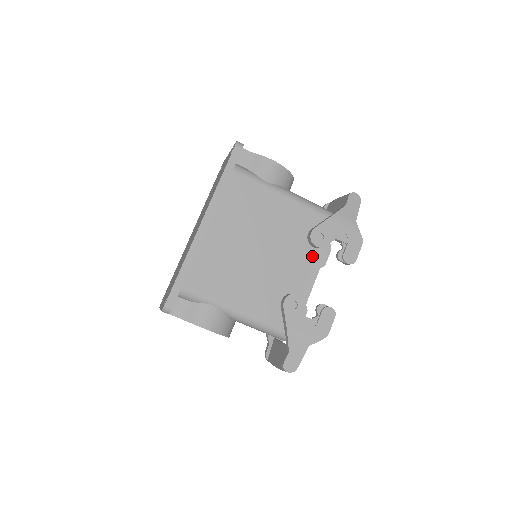
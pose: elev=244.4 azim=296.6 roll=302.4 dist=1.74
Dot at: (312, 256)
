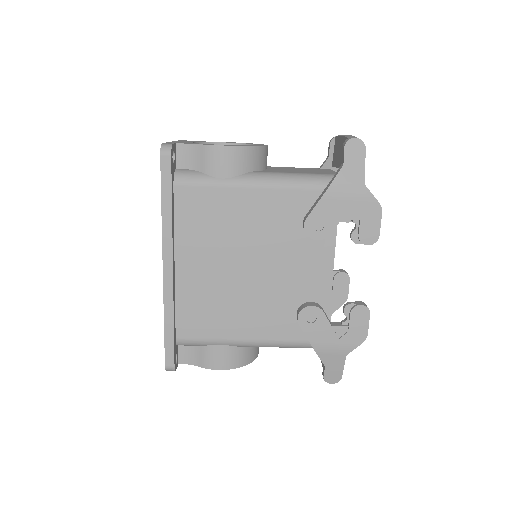
Dot at: (318, 247)
